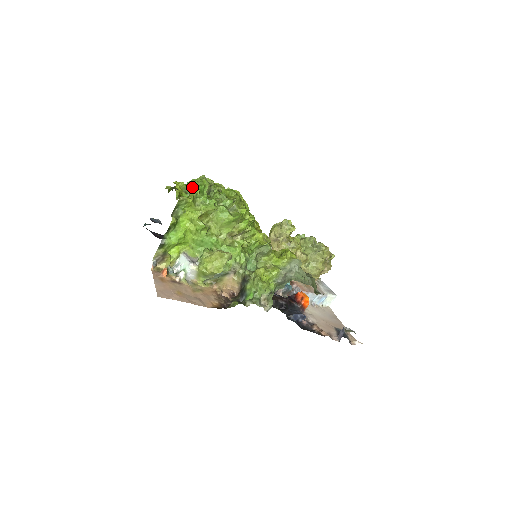
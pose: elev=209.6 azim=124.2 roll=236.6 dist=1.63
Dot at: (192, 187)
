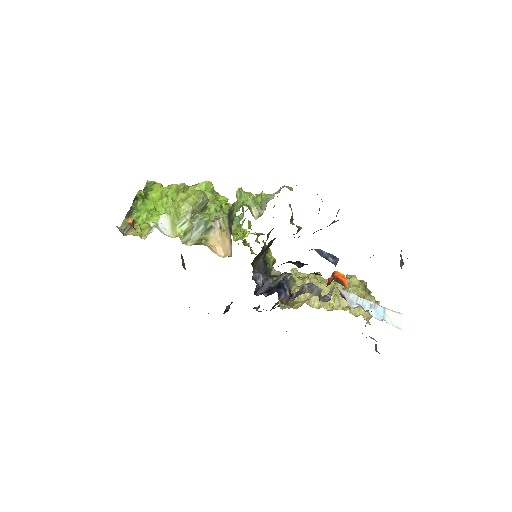
Dot at: occluded
